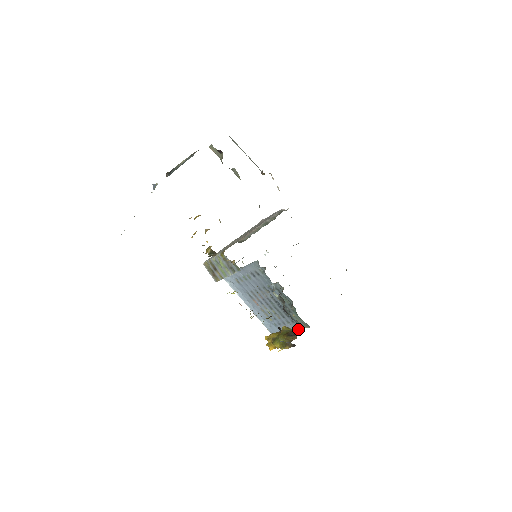
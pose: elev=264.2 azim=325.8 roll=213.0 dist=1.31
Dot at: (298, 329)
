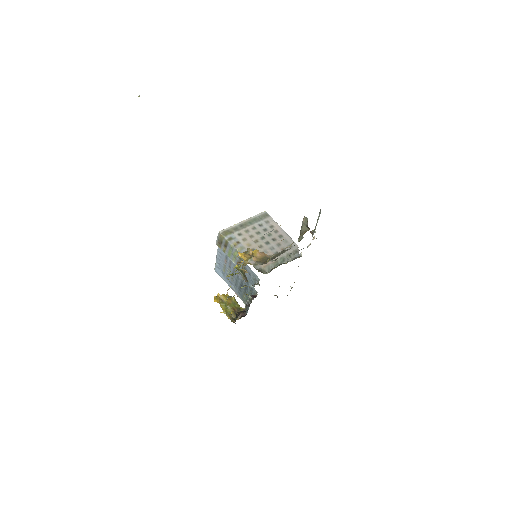
Dot at: (243, 315)
